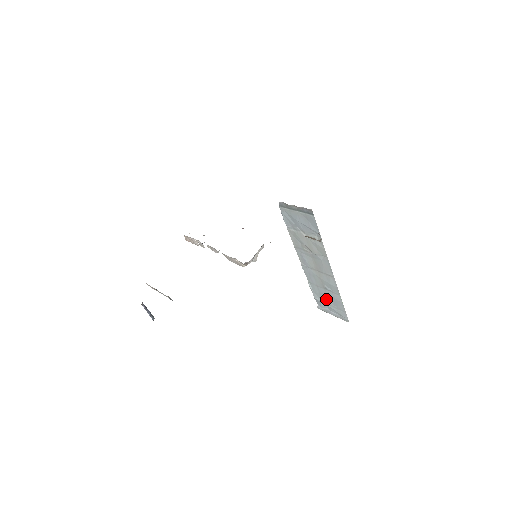
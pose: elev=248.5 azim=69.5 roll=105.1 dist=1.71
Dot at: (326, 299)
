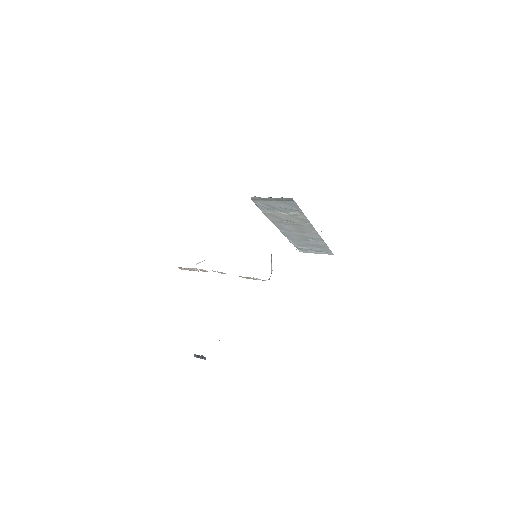
Dot at: (308, 246)
